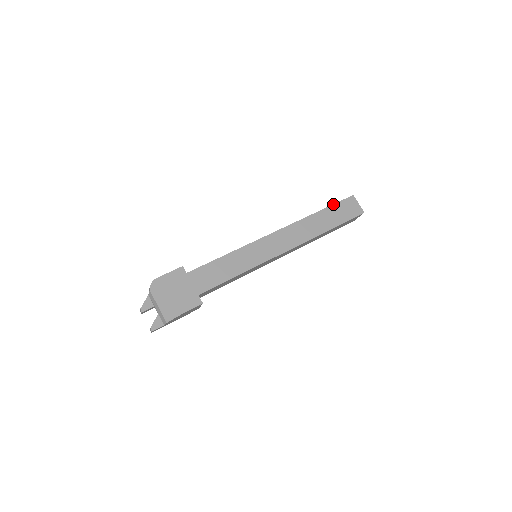
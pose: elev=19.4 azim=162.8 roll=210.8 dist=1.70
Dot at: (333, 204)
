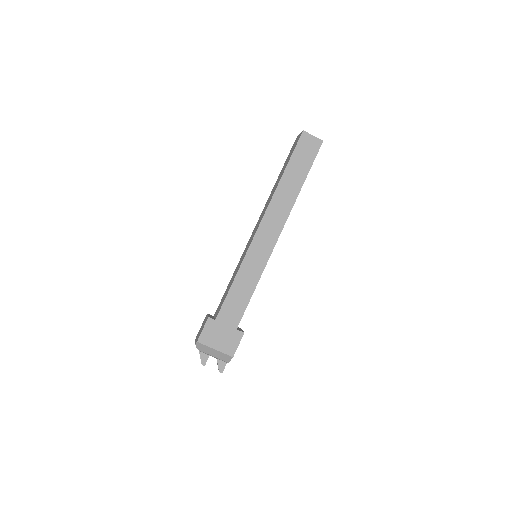
Dot at: (290, 157)
